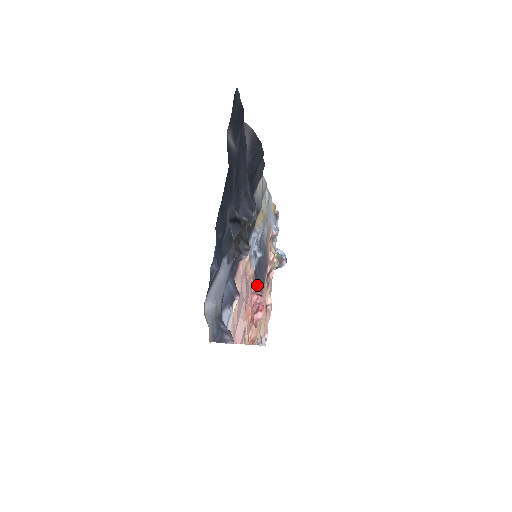
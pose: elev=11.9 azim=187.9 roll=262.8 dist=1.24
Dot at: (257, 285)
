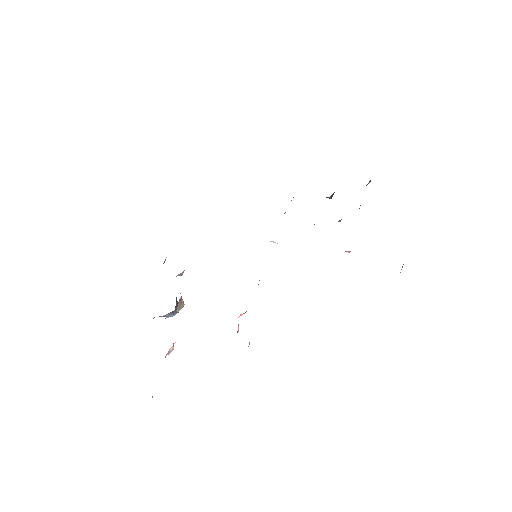
Dot at: occluded
